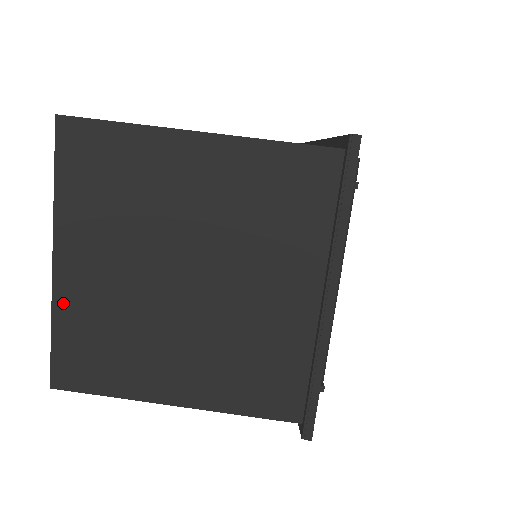
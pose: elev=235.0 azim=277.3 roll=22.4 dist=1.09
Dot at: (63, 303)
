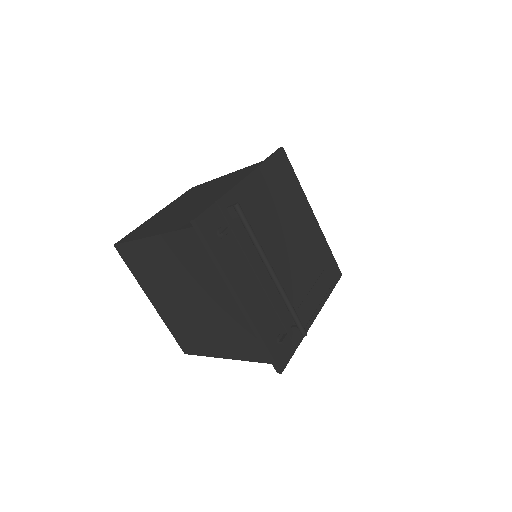
Dot at: (165, 319)
